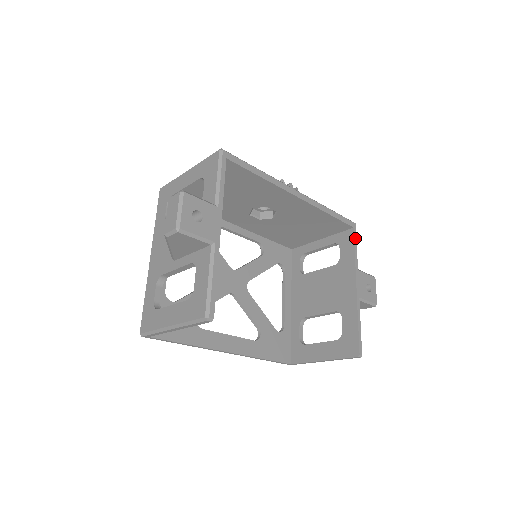
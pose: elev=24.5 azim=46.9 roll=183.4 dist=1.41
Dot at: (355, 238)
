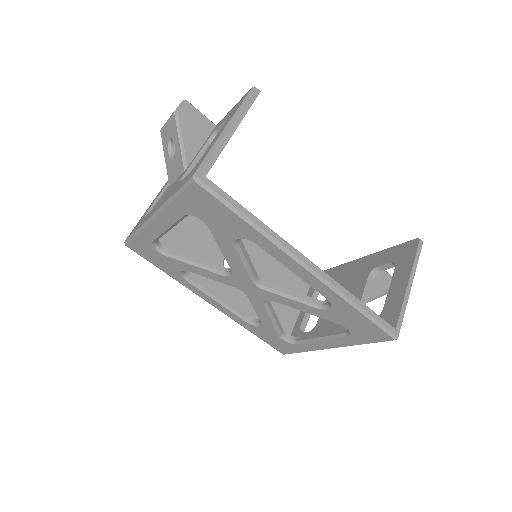
Dot at: occluded
